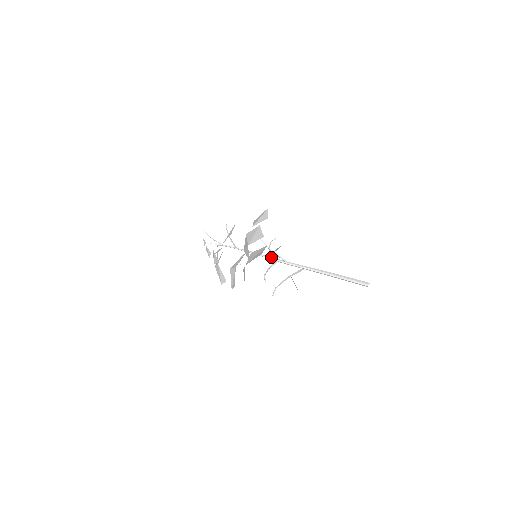
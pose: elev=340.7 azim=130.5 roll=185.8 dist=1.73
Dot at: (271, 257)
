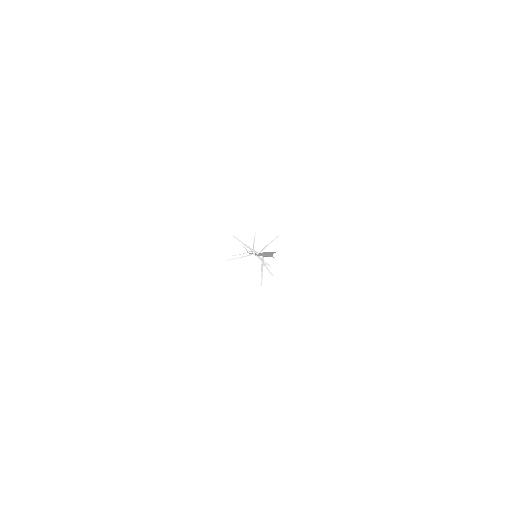
Dot at: occluded
